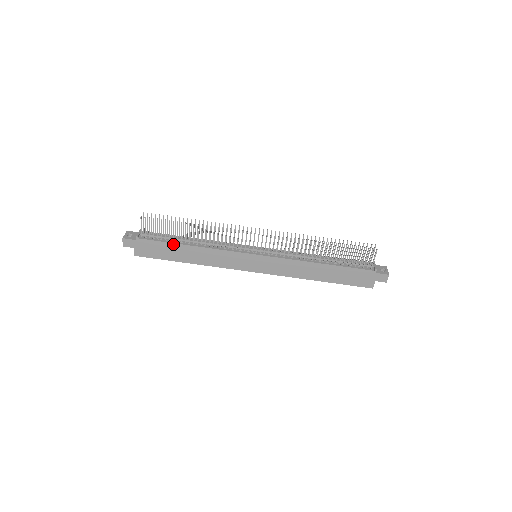
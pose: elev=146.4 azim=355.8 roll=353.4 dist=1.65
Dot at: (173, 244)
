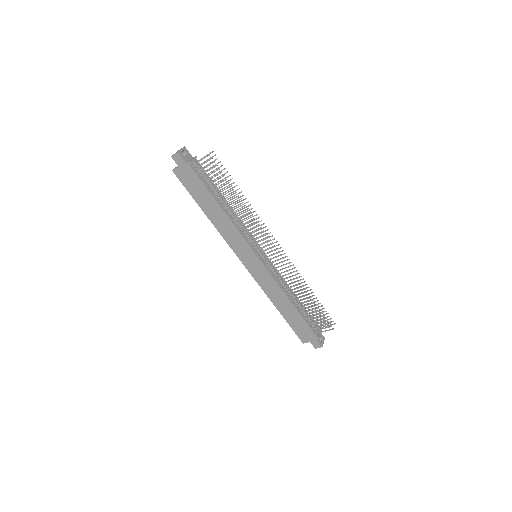
Dot at: (210, 194)
